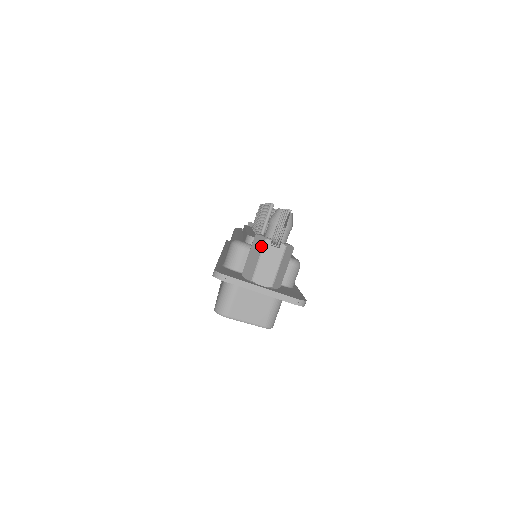
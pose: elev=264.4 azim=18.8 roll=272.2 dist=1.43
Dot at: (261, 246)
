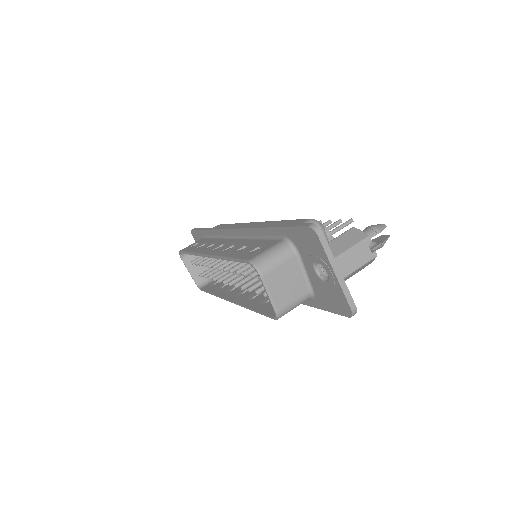
Dot at: (360, 238)
